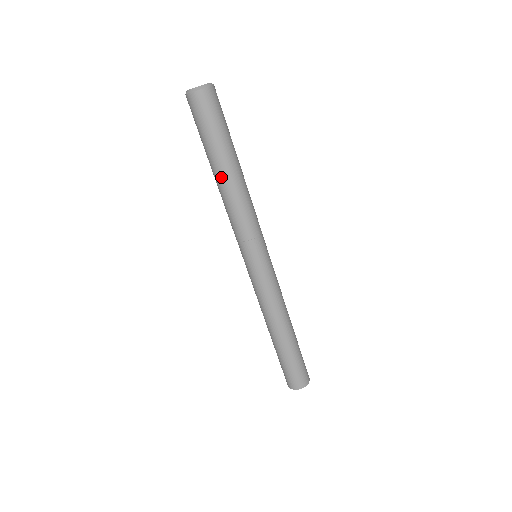
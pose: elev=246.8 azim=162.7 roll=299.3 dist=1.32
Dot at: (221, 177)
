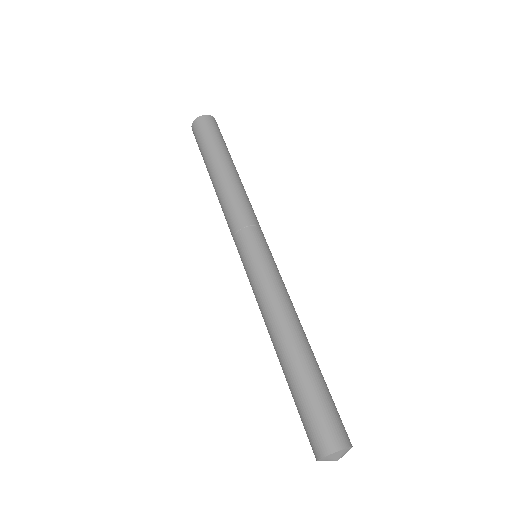
Dot at: (218, 173)
